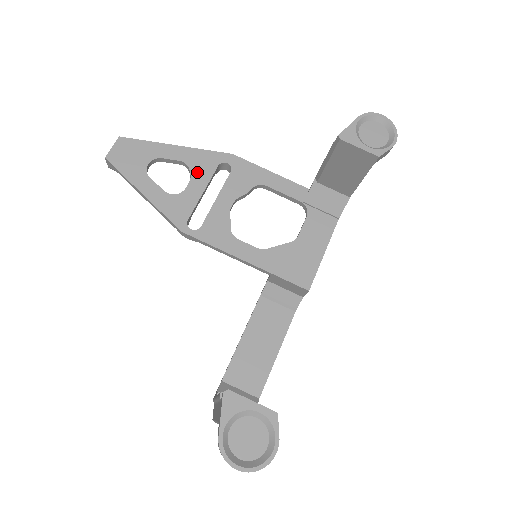
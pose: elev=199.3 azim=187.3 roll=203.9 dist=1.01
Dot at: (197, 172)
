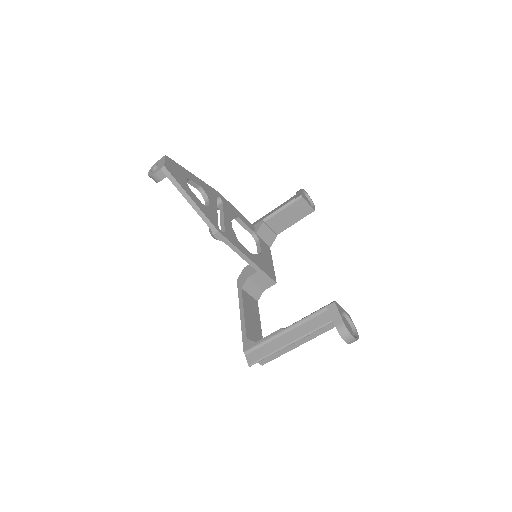
Dot at: (210, 196)
